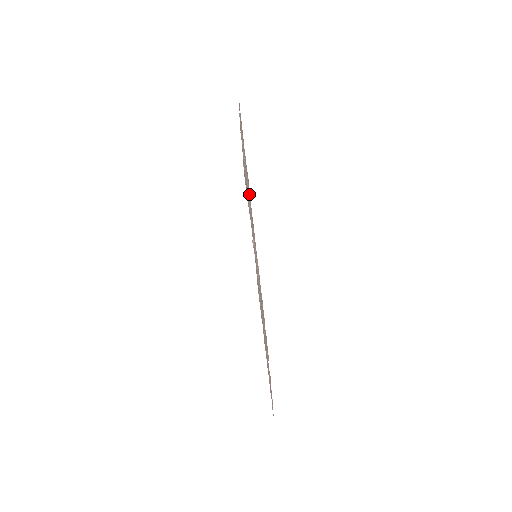
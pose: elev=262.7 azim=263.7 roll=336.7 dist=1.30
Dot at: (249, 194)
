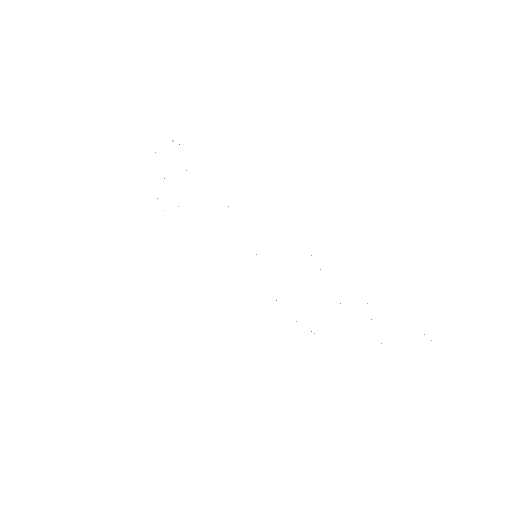
Dot at: occluded
